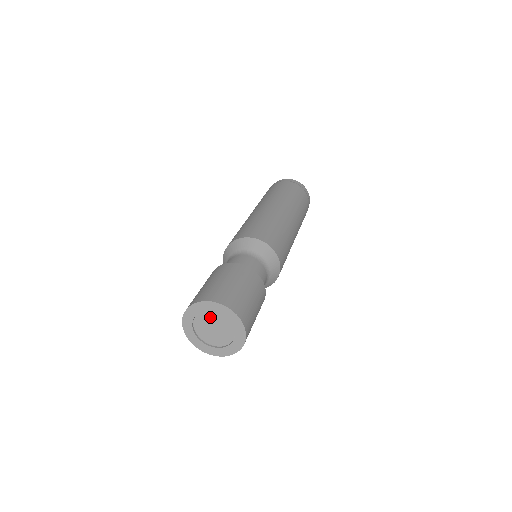
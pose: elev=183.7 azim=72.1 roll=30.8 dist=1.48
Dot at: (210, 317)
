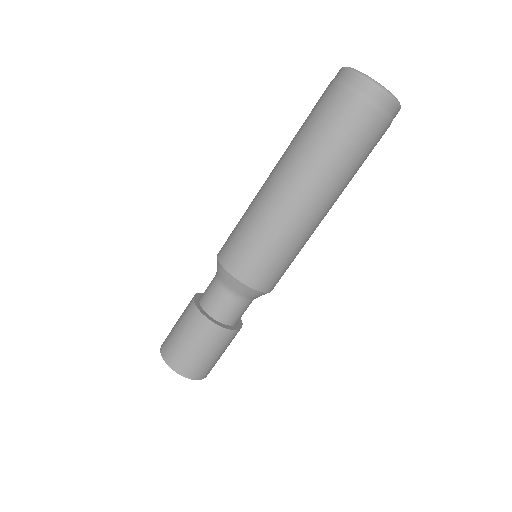
Dot at: occluded
